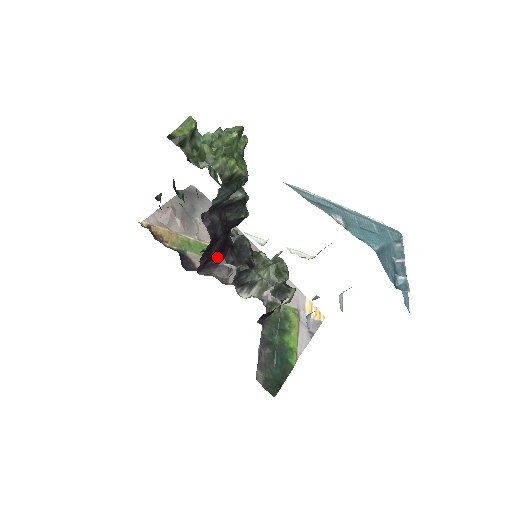
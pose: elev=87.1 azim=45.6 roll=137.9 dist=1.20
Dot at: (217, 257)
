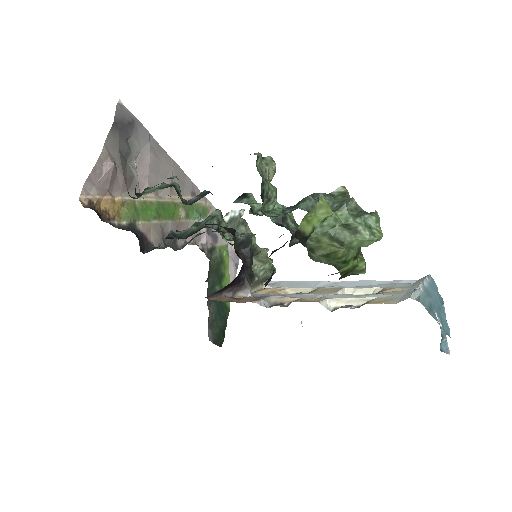
Dot at: (233, 280)
